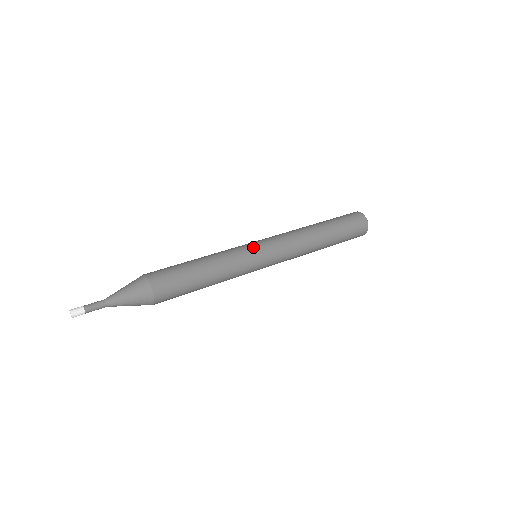
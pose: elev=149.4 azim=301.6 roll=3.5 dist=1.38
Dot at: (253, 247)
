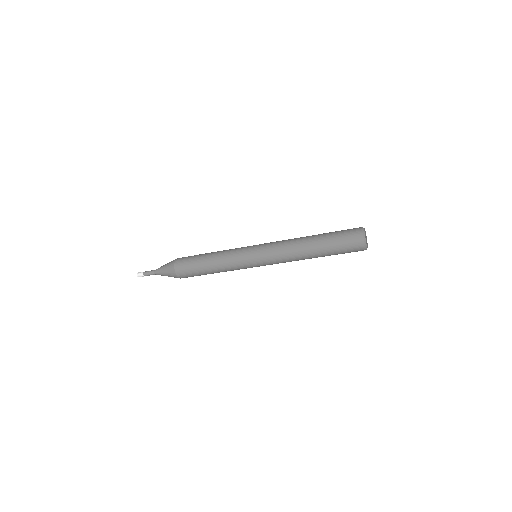
Dot at: occluded
